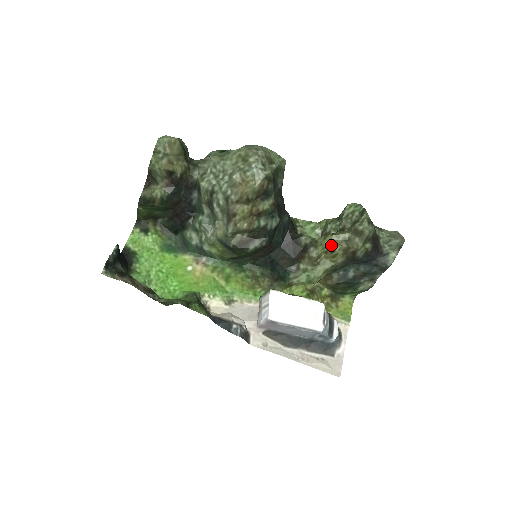
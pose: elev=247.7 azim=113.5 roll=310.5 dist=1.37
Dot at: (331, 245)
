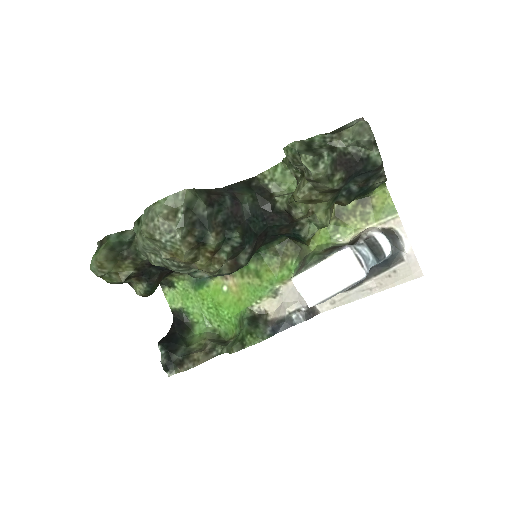
Dot at: (305, 200)
